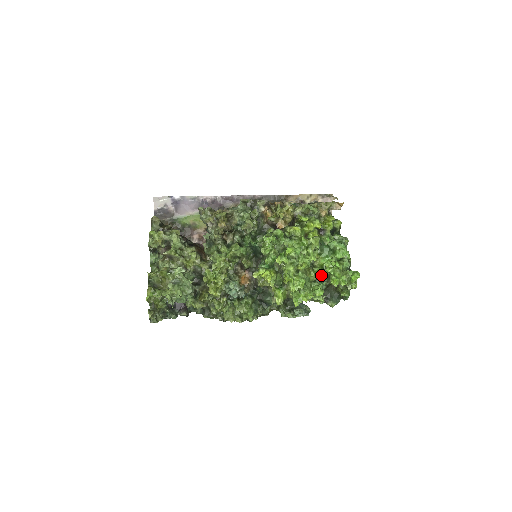
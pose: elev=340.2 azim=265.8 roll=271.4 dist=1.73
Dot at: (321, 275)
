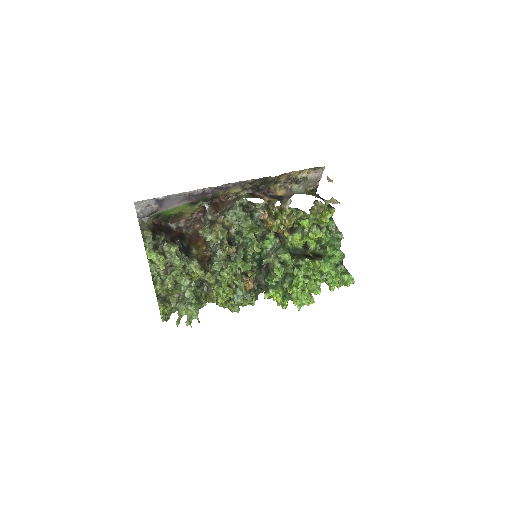
Dot at: occluded
